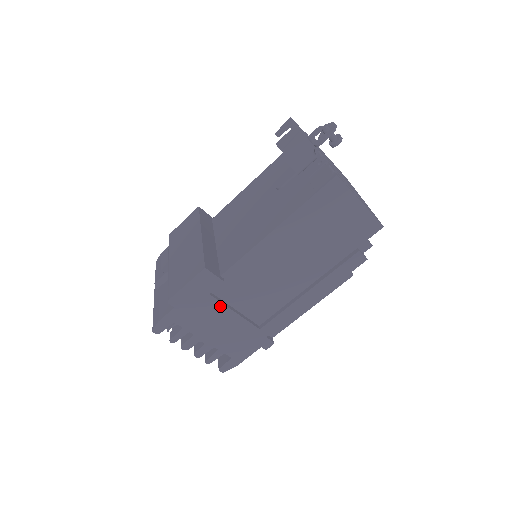
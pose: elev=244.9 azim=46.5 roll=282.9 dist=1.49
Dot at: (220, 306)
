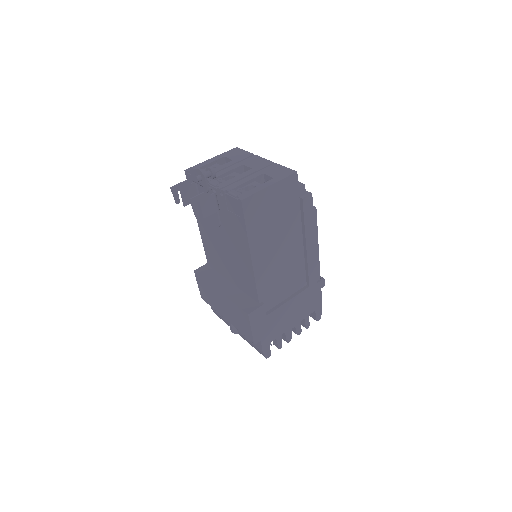
Dot at: (278, 310)
